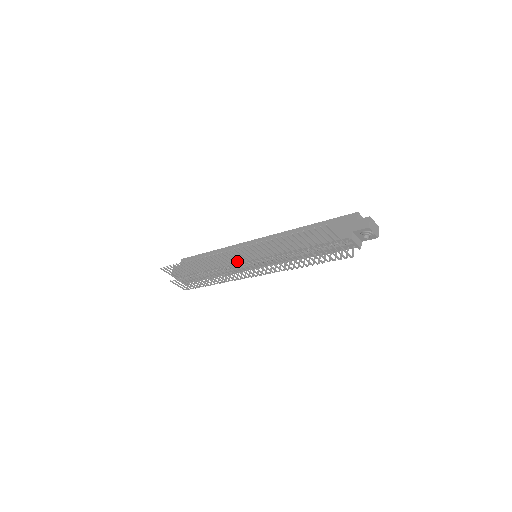
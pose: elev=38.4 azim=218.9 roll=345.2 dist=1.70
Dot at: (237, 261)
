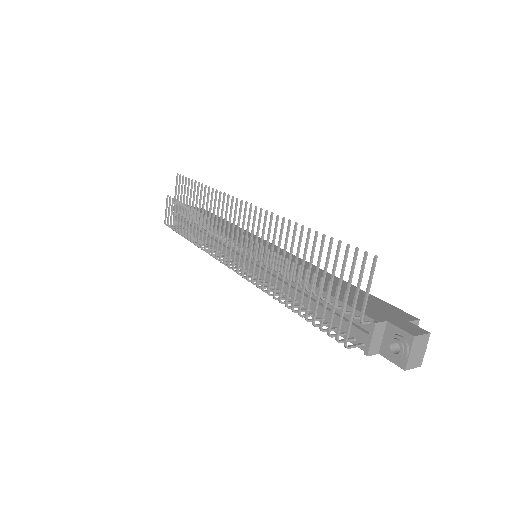
Dot at: occluded
